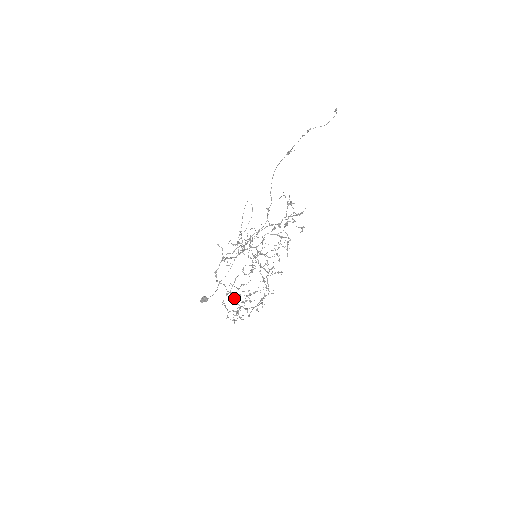
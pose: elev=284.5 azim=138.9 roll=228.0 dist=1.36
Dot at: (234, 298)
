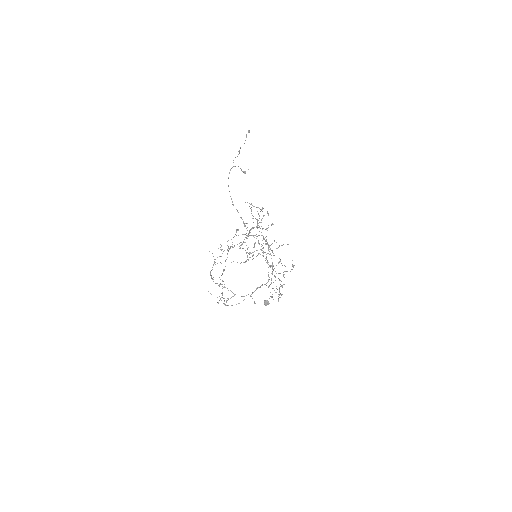
Dot at: occluded
